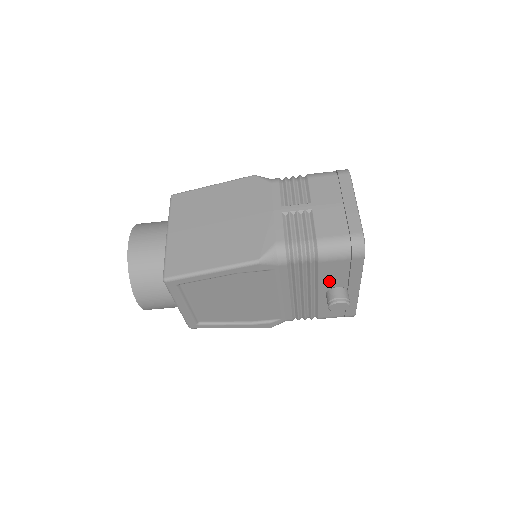
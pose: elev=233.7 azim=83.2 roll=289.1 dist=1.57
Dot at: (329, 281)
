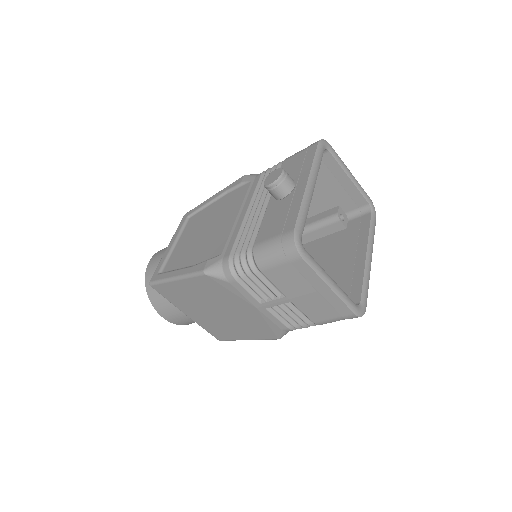
Dot at: occluded
